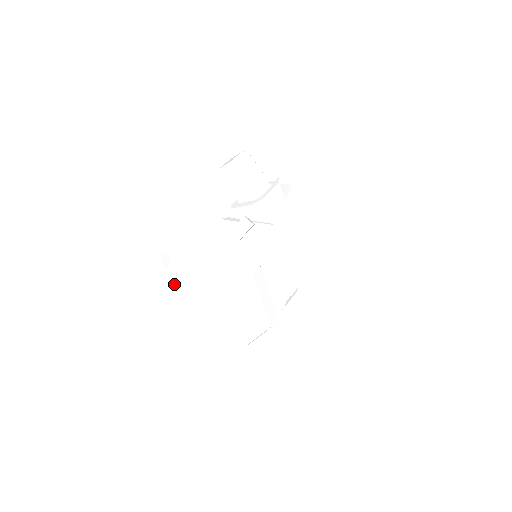
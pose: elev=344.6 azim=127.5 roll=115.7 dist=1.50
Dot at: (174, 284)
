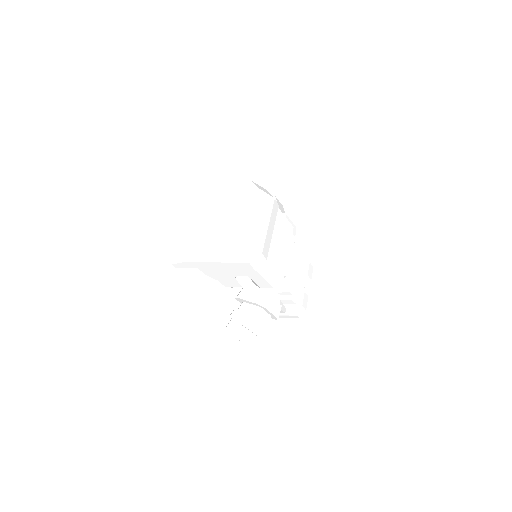
Dot at: occluded
